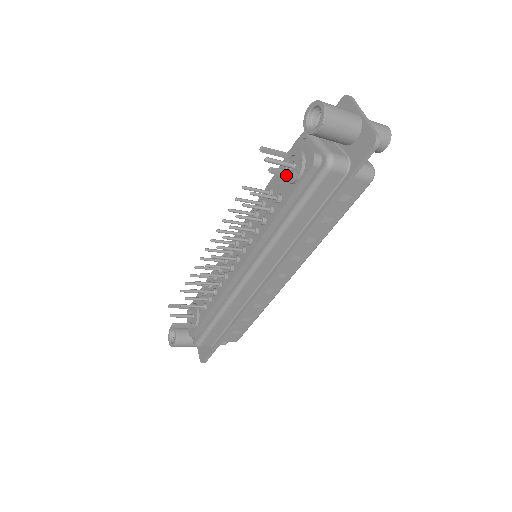
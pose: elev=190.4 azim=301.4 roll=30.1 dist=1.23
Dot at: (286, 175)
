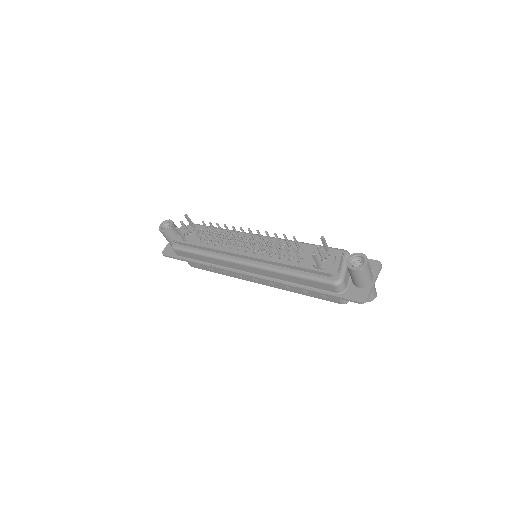
Dot at: (316, 262)
